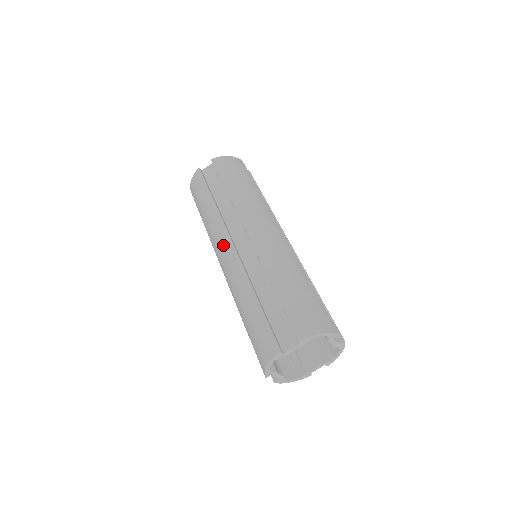
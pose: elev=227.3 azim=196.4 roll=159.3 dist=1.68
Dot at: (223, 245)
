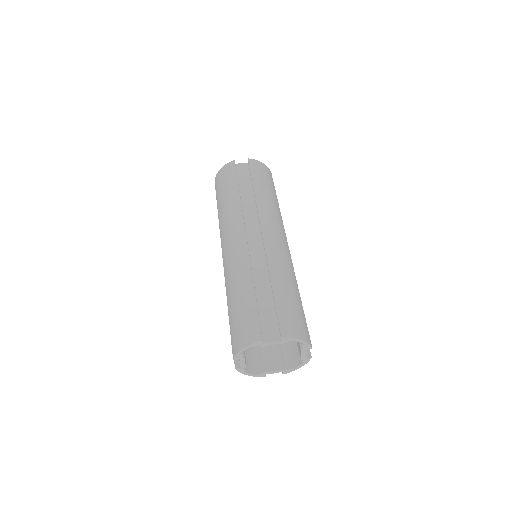
Dot at: (236, 233)
